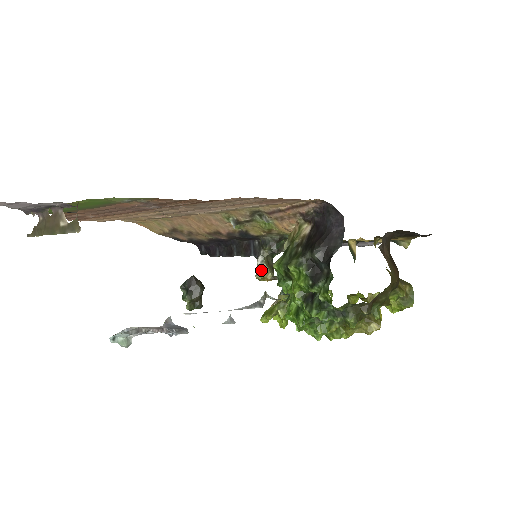
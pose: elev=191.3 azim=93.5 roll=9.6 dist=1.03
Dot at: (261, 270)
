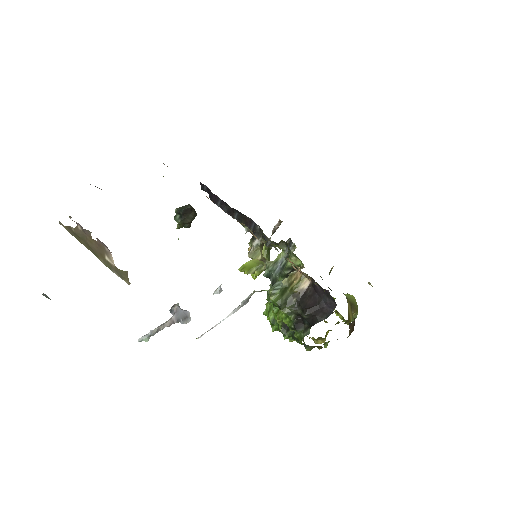
Dot at: (254, 251)
